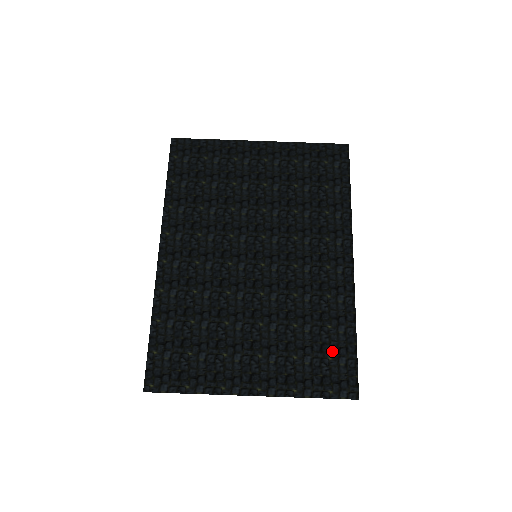
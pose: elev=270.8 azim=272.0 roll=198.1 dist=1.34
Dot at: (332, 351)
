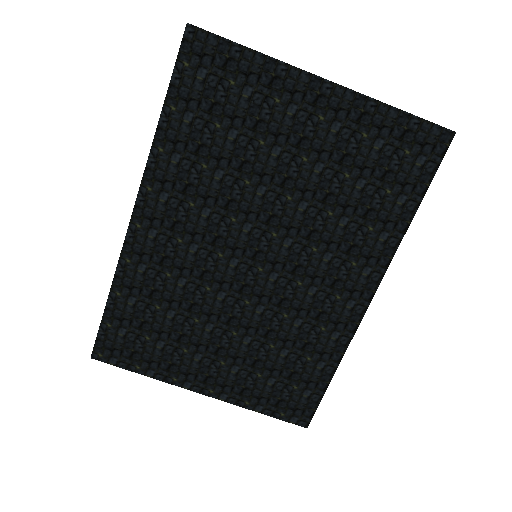
Dot at: (301, 382)
